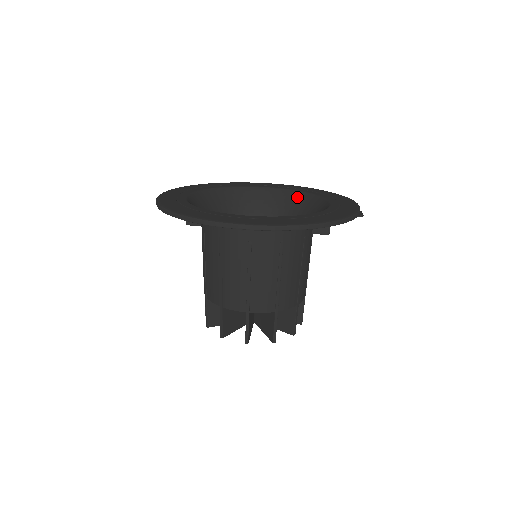
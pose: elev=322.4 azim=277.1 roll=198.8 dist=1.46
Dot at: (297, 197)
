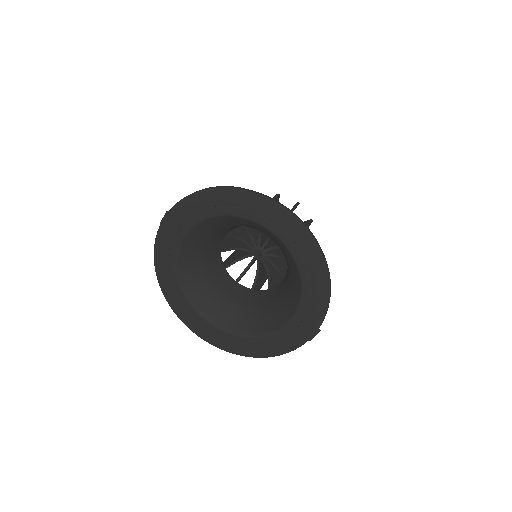
Dot at: (293, 266)
